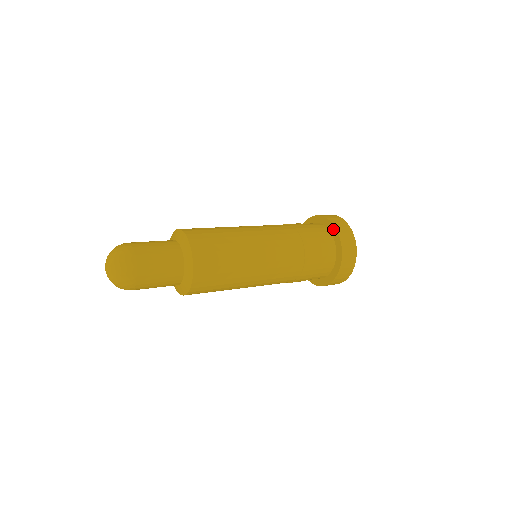
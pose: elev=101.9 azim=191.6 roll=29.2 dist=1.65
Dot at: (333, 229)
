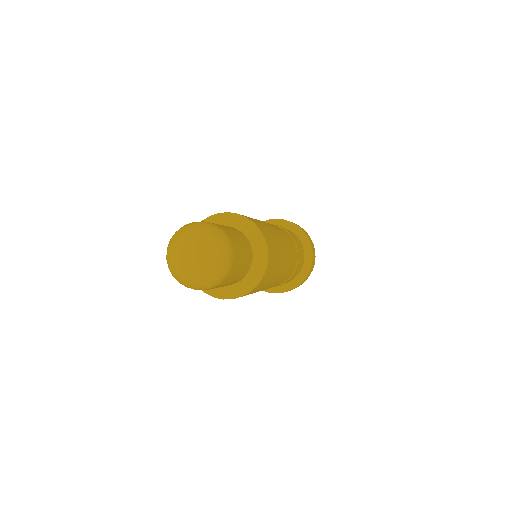
Dot at: (299, 231)
